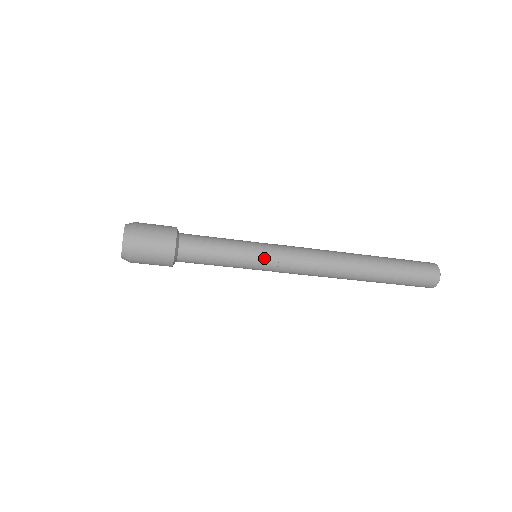
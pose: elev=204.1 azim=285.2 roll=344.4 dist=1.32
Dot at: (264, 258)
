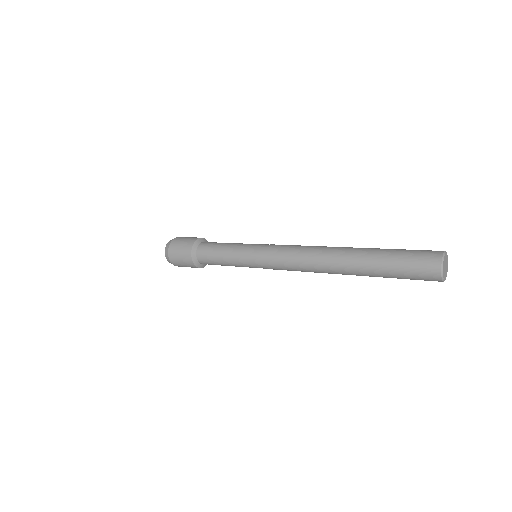
Dot at: (253, 261)
